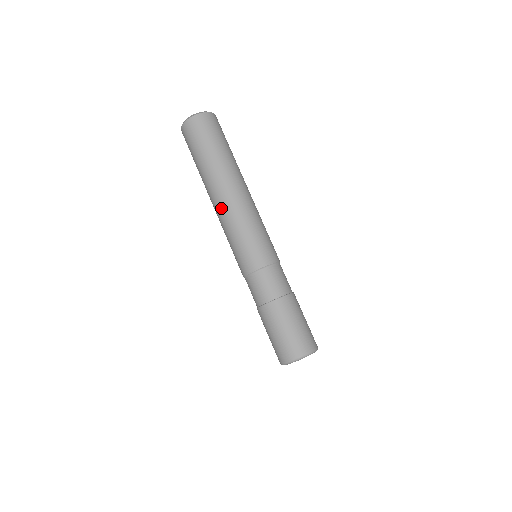
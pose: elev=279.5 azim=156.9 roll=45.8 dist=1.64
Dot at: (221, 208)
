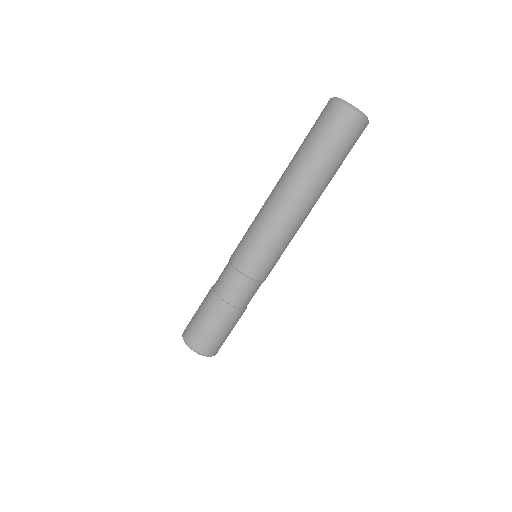
Dot at: (284, 206)
